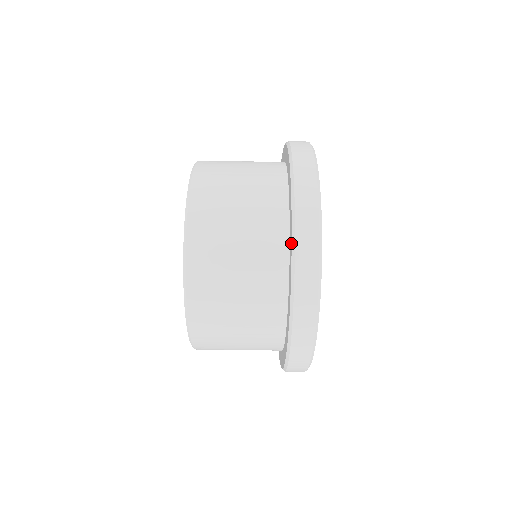
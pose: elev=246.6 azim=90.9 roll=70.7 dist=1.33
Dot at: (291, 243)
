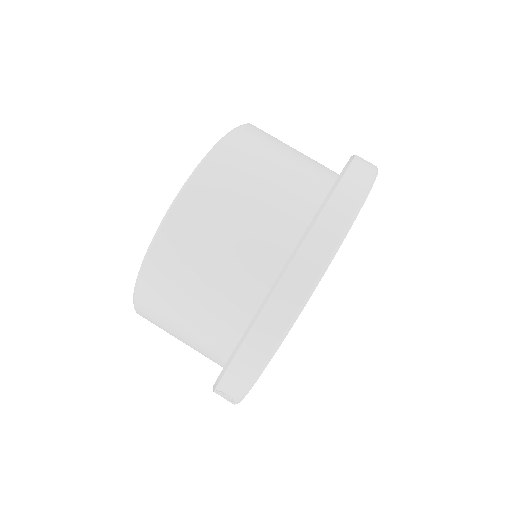
Dot at: occluded
